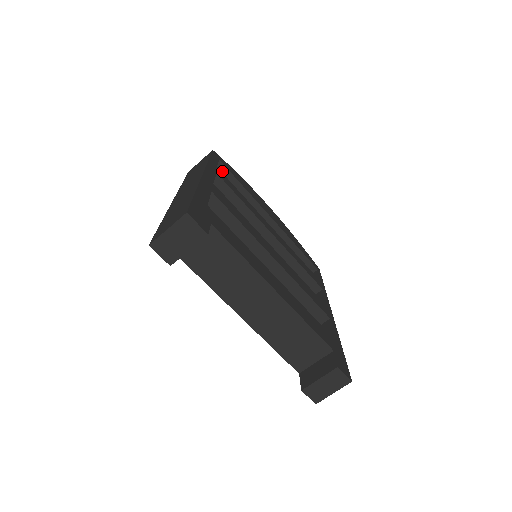
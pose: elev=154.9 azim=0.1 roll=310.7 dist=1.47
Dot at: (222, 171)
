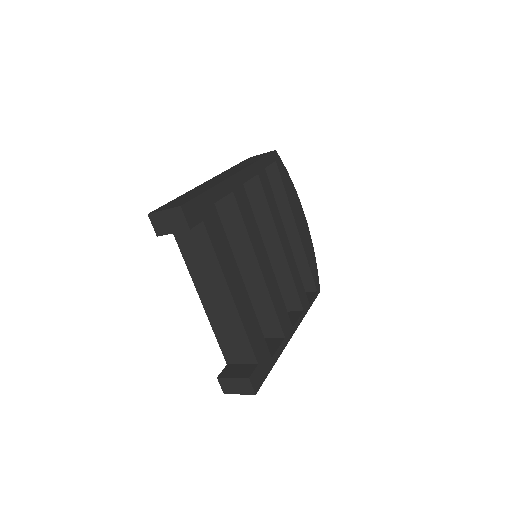
Dot at: (274, 171)
